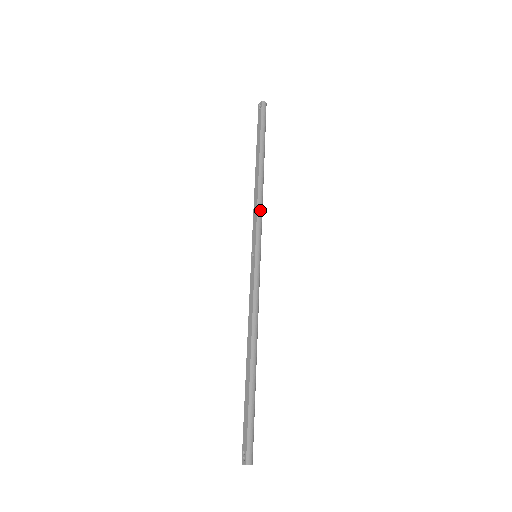
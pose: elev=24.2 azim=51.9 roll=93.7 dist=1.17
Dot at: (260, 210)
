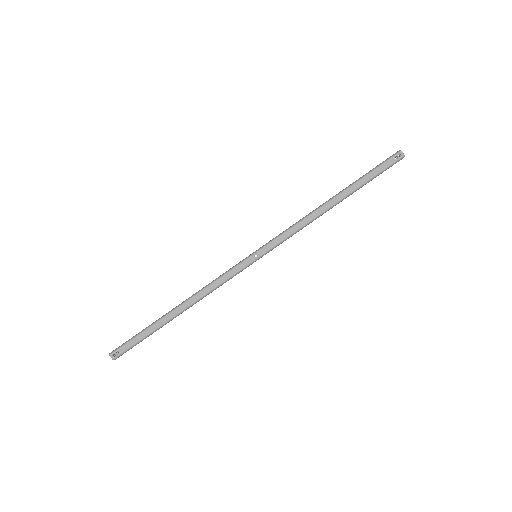
Dot at: occluded
